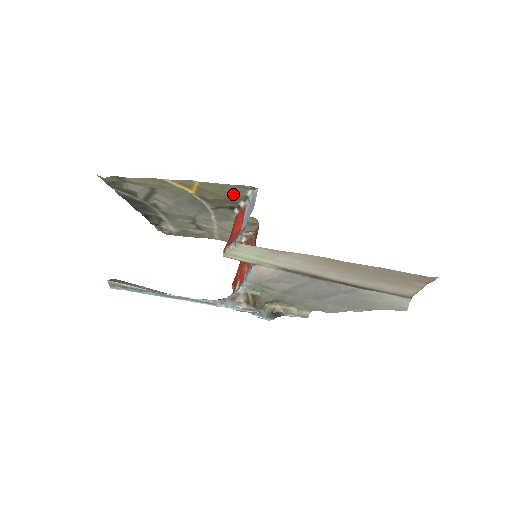
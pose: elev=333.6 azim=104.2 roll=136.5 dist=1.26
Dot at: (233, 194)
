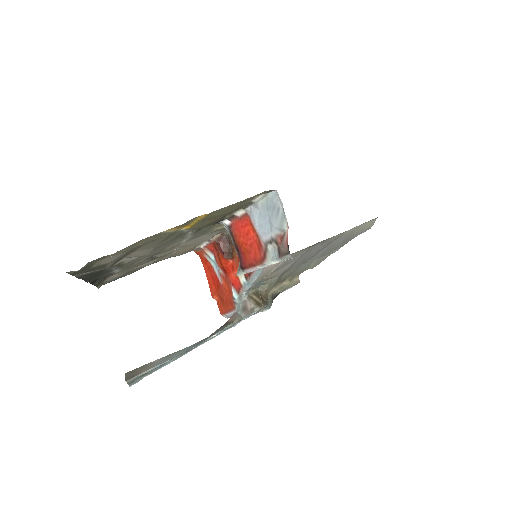
Dot at: (236, 208)
